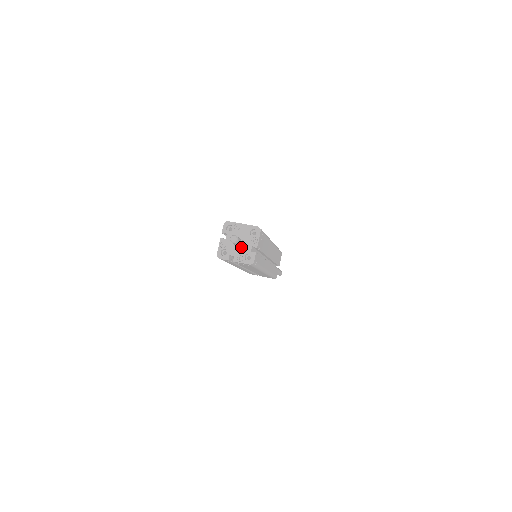
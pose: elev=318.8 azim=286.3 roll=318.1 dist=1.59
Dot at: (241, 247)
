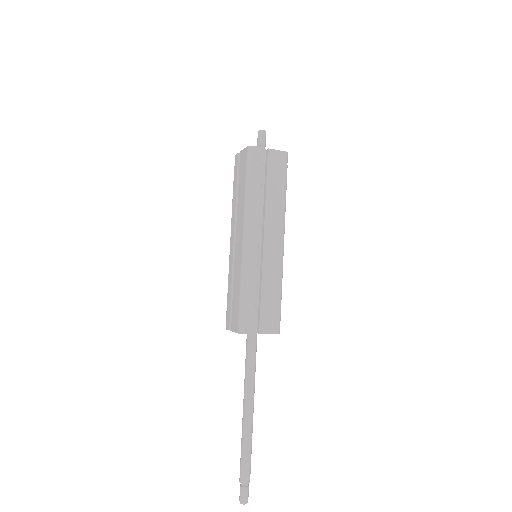
Dot at: occluded
